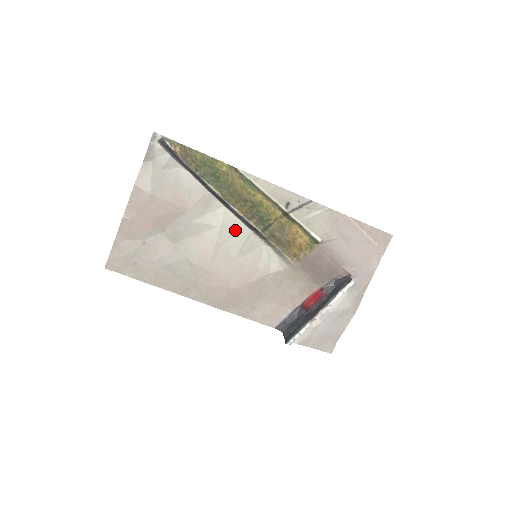
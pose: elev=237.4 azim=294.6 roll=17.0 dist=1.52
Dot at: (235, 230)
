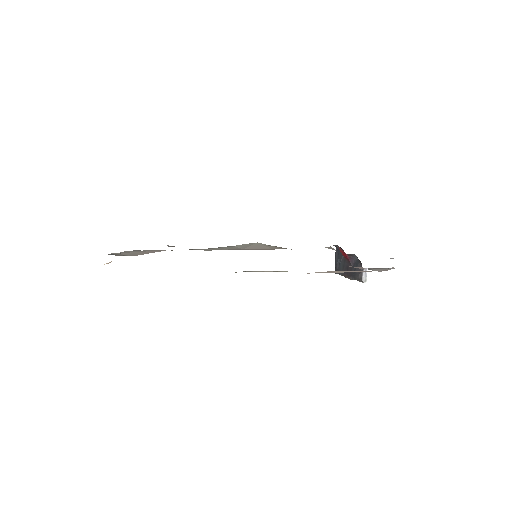
Dot at: (220, 248)
